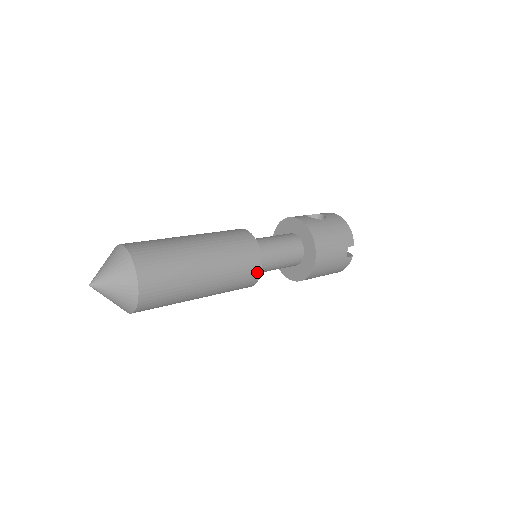
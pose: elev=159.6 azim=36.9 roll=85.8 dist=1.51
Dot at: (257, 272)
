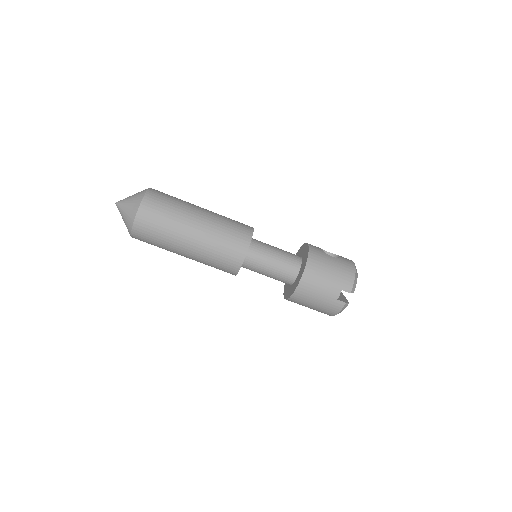
Dot at: (239, 260)
